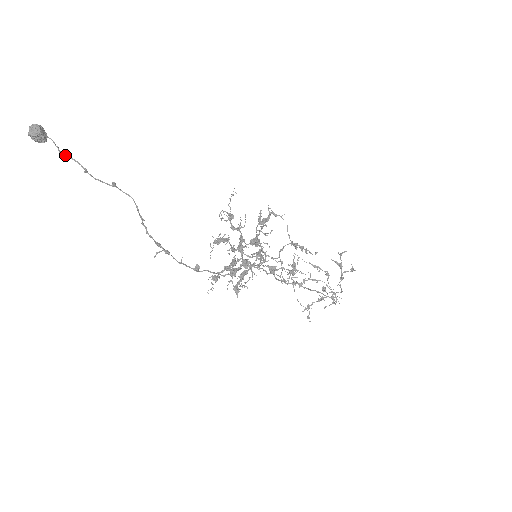
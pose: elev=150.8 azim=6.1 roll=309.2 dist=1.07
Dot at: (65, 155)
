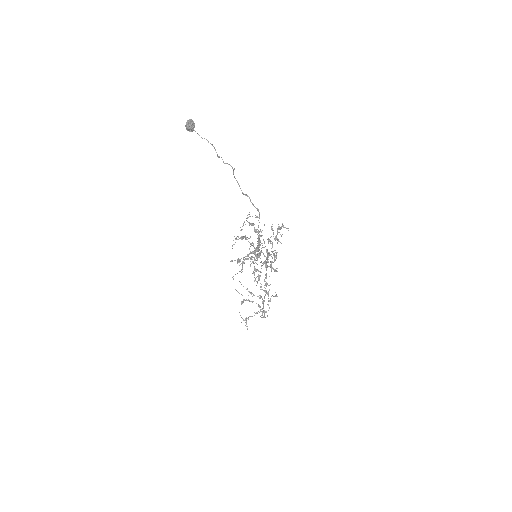
Dot at: (210, 143)
